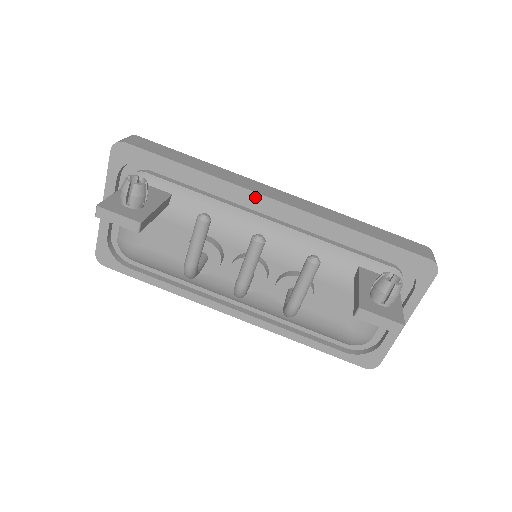
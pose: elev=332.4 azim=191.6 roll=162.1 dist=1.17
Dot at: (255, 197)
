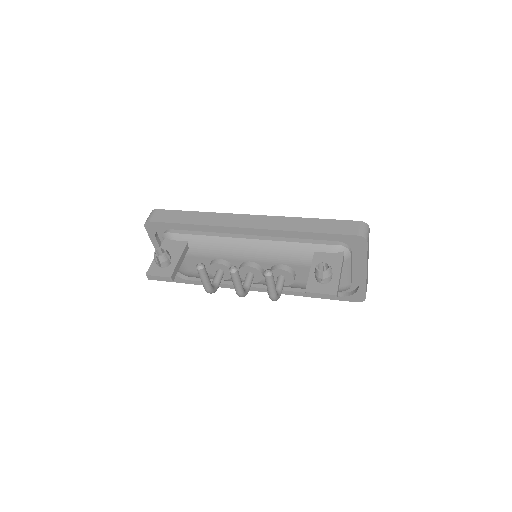
Dot at: (234, 229)
